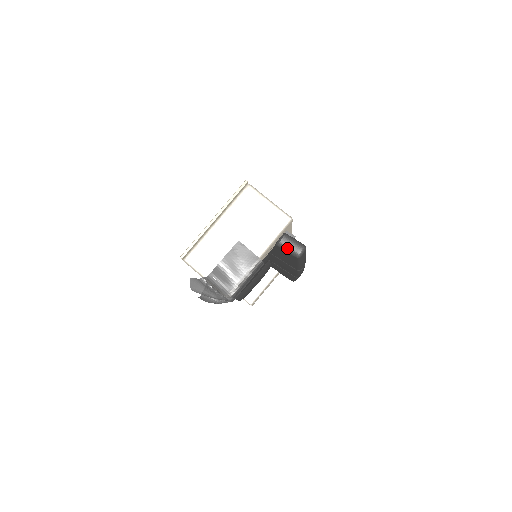
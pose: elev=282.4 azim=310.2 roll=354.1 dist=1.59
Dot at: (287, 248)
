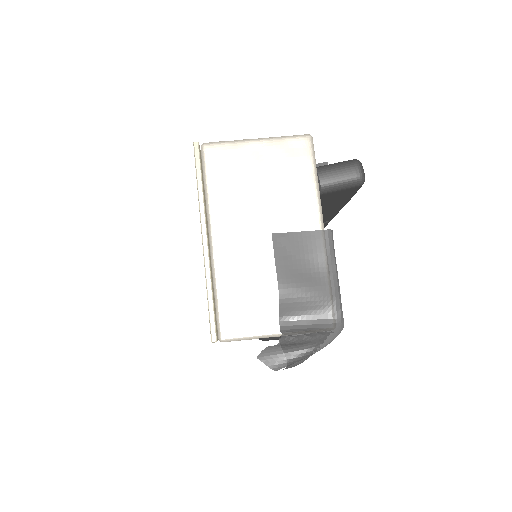
Dot at: (338, 184)
